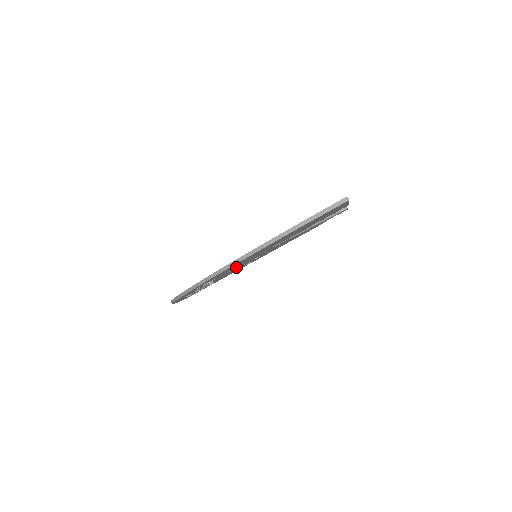
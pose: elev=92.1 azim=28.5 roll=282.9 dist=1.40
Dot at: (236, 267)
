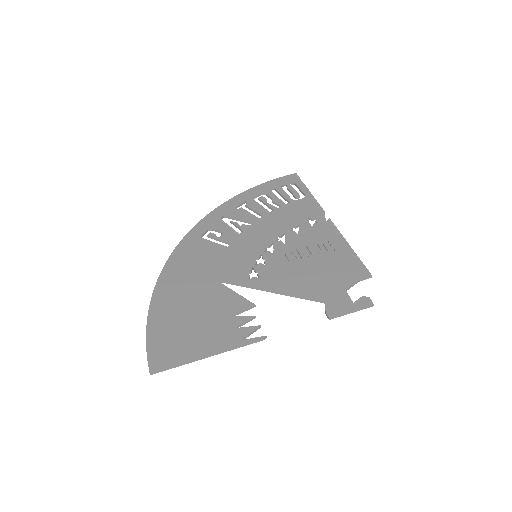
Dot at: (226, 254)
